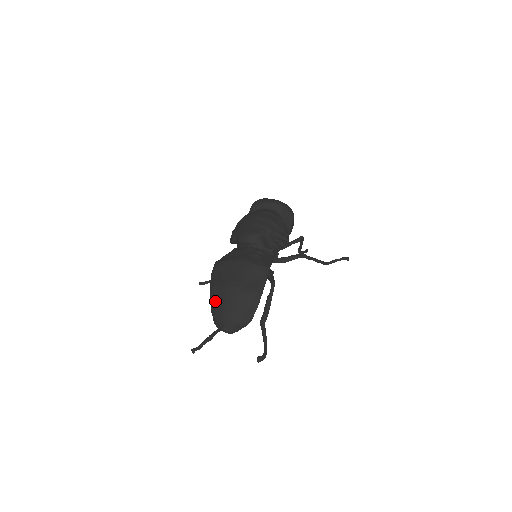
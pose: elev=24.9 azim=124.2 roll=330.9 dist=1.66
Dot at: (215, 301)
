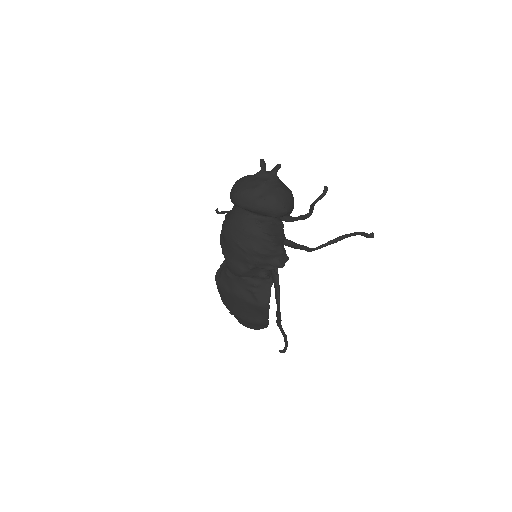
Dot at: occluded
